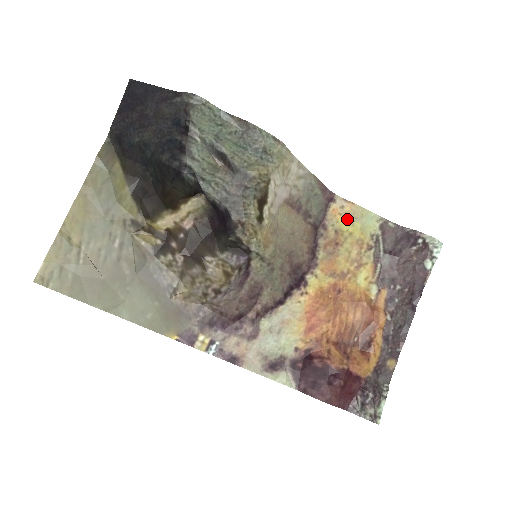
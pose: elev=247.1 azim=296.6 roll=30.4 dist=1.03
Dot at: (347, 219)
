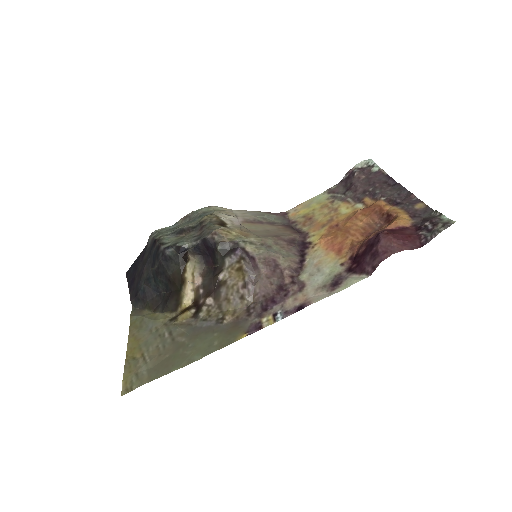
Dot at: (304, 209)
